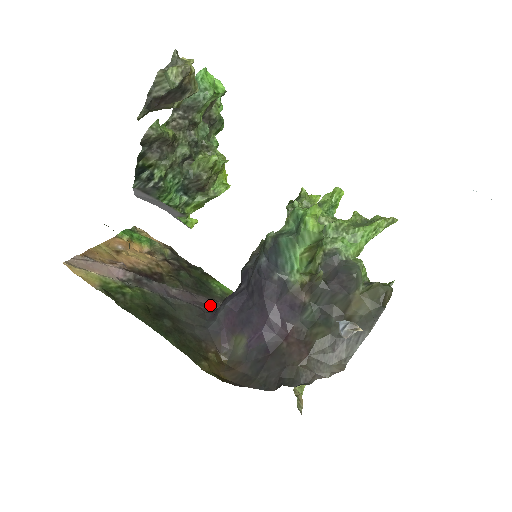
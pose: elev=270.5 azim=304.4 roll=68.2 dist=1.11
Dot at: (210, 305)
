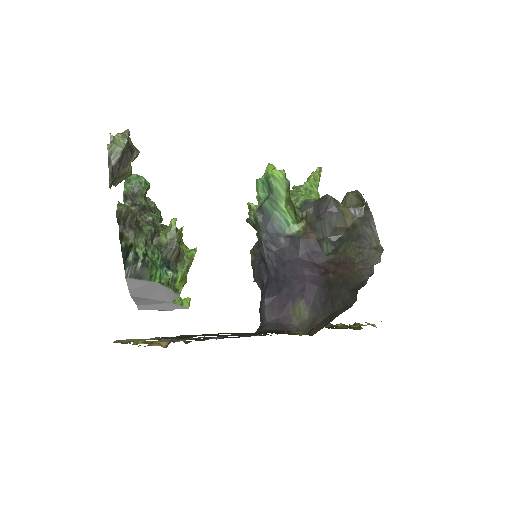
Dot at: (252, 335)
